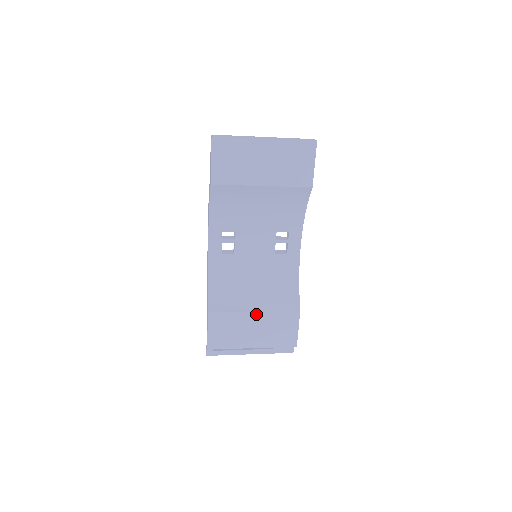
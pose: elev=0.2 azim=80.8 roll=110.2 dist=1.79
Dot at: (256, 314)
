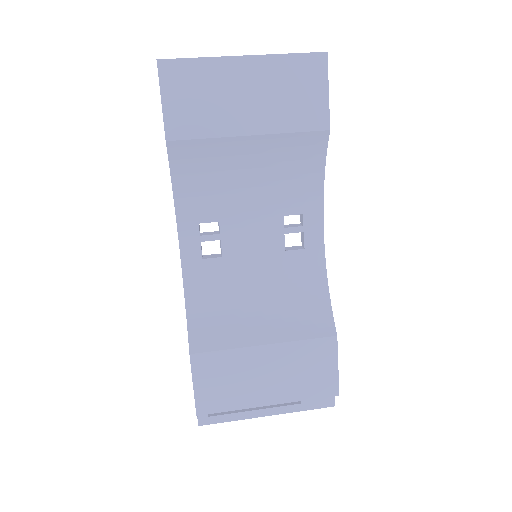
Dot at: (267, 349)
